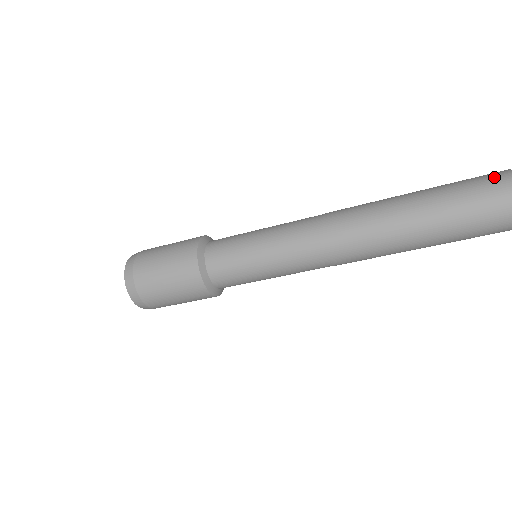
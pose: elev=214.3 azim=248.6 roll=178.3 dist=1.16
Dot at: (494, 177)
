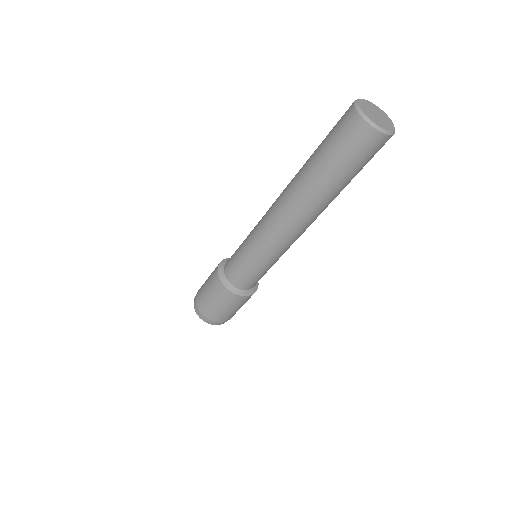
Dot at: occluded
